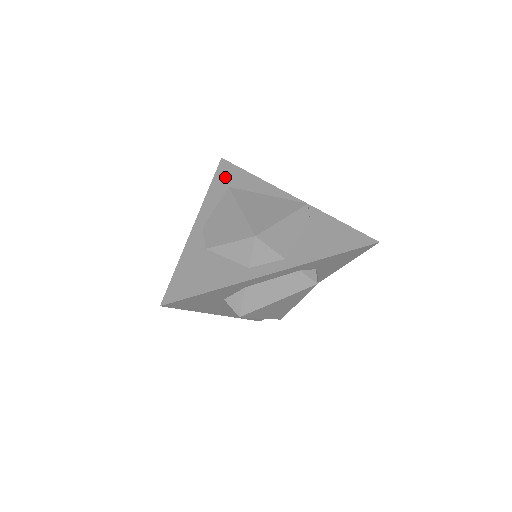
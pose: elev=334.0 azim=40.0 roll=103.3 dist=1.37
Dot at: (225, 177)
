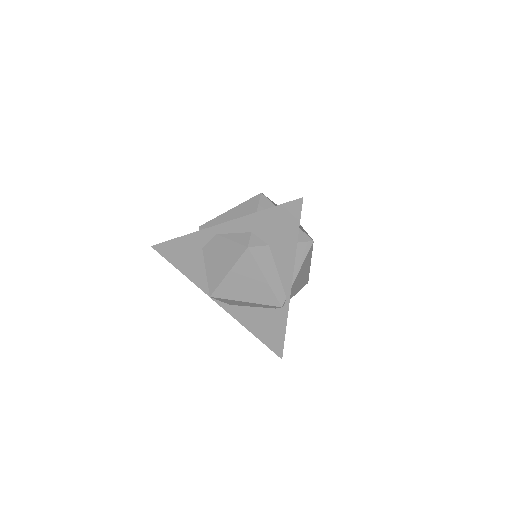
Dot at: (278, 218)
